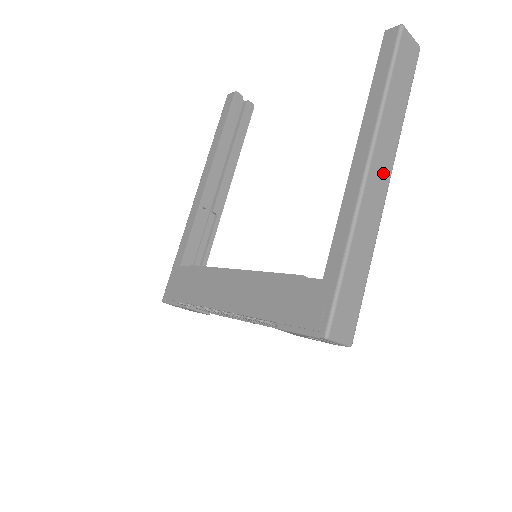
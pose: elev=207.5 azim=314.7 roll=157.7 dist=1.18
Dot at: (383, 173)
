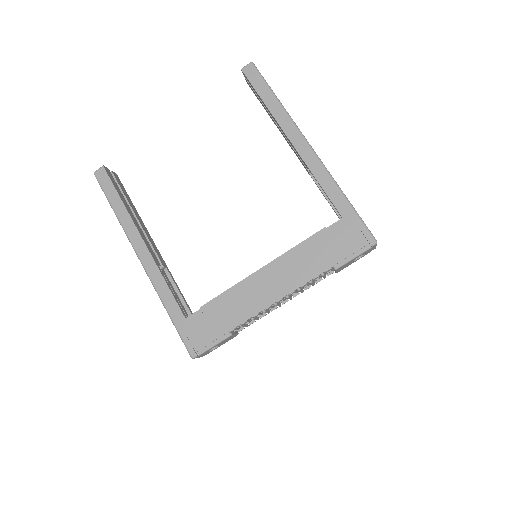
Dot at: occluded
